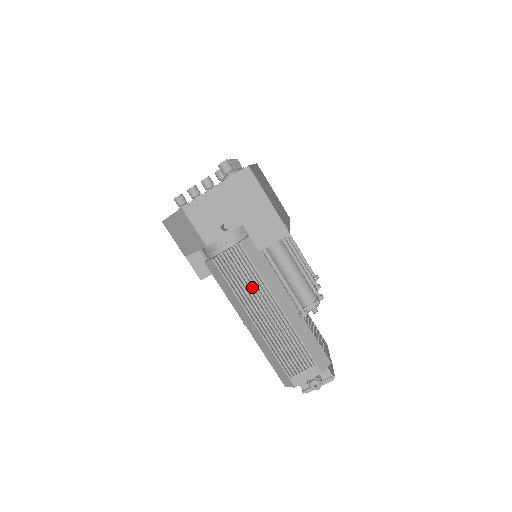
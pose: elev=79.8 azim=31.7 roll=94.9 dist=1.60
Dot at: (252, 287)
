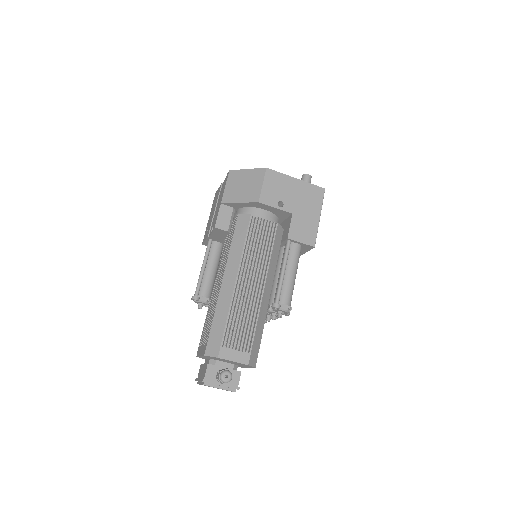
Dot at: (259, 256)
